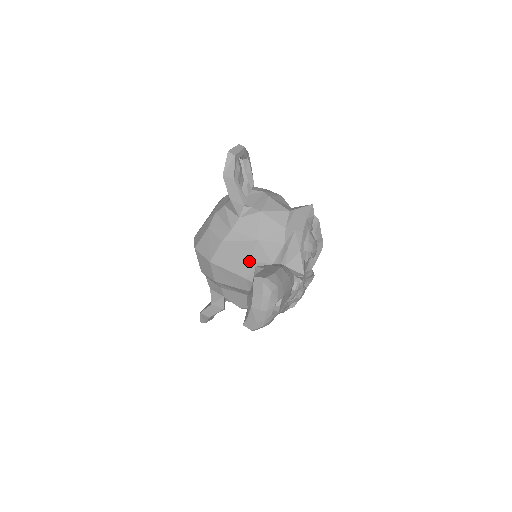
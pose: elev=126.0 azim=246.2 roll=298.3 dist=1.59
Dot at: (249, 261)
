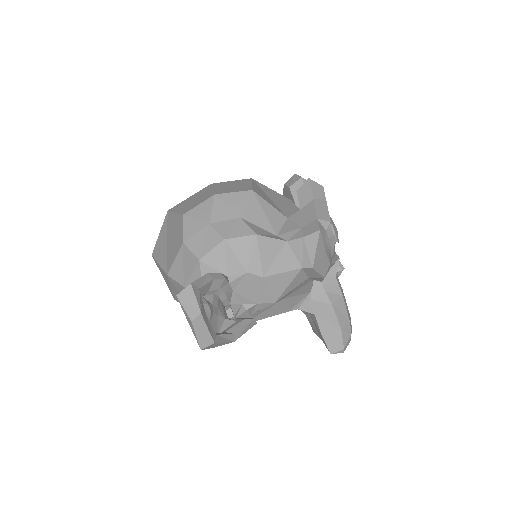
Dot at: occluded
